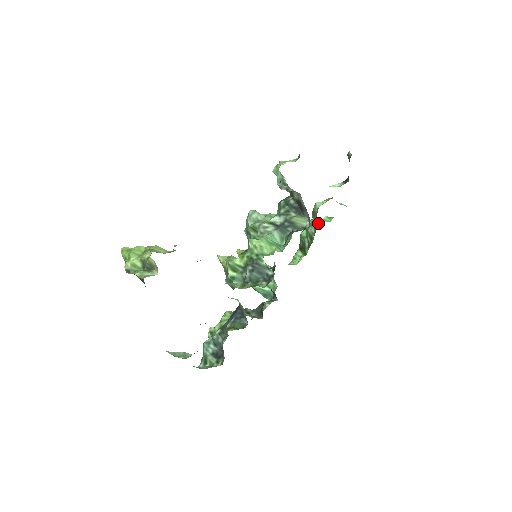
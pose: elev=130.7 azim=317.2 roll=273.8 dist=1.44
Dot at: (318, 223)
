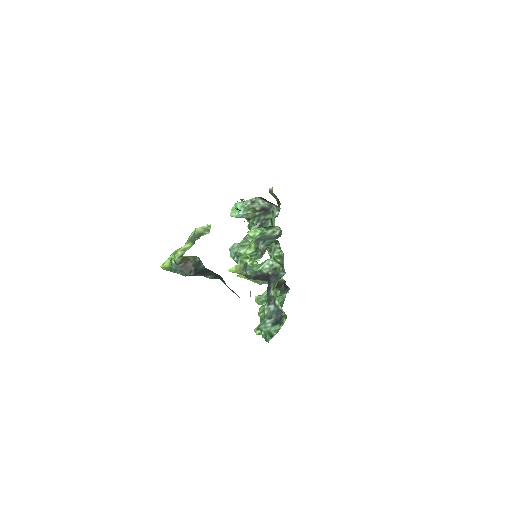
Dot at: occluded
